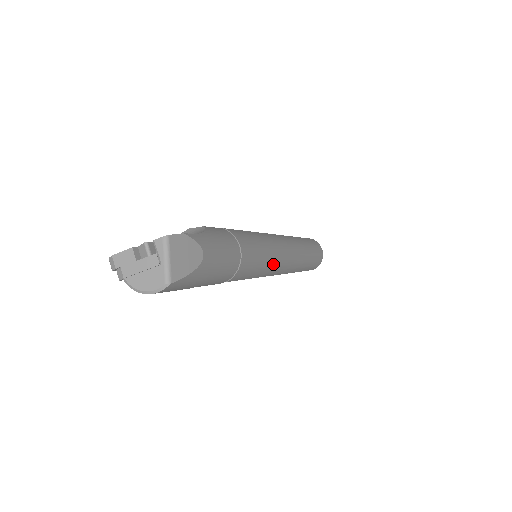
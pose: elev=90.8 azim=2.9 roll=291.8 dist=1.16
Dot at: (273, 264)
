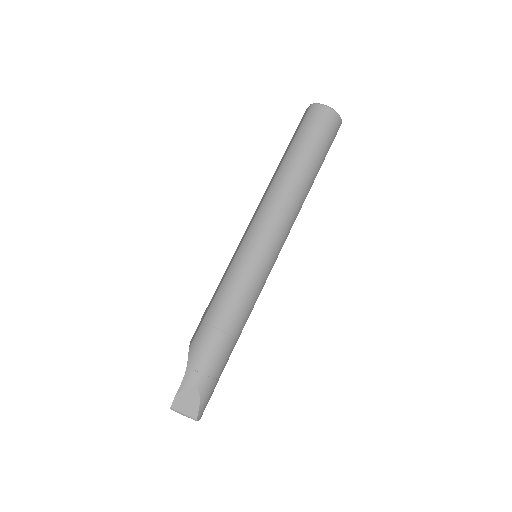
Dot at: (263, 266)
